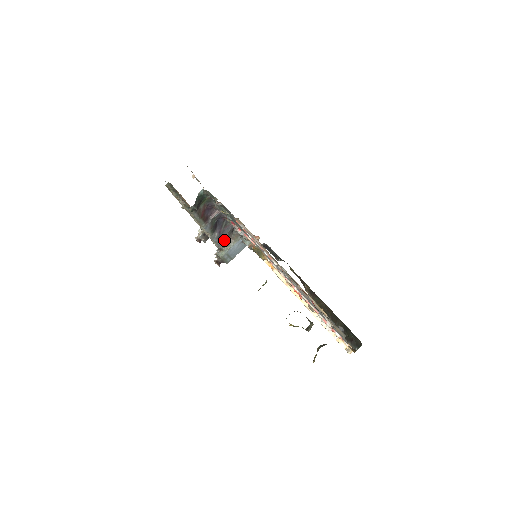
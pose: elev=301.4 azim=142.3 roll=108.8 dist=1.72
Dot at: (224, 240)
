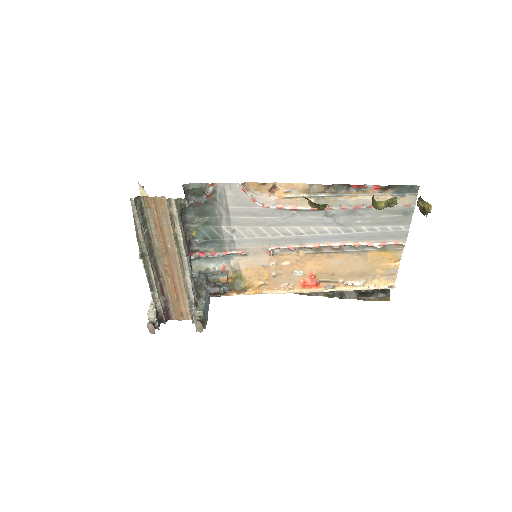
Dot at: occluded
